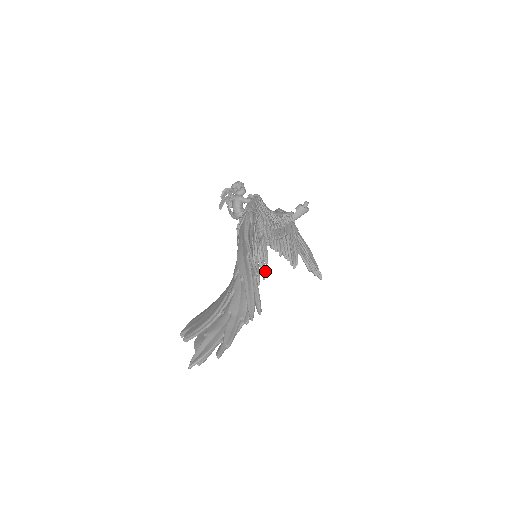
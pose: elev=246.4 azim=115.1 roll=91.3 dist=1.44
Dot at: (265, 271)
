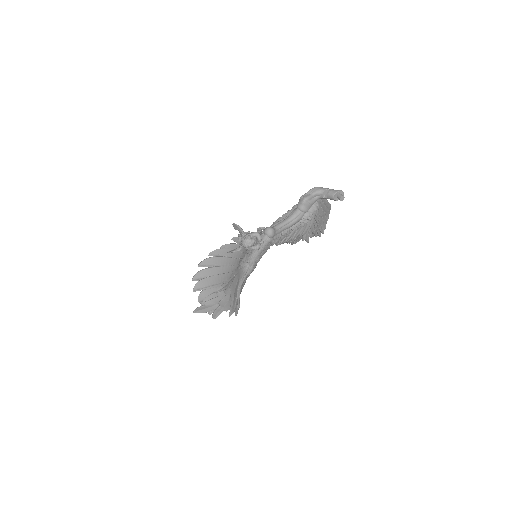
Dot at: occluded
